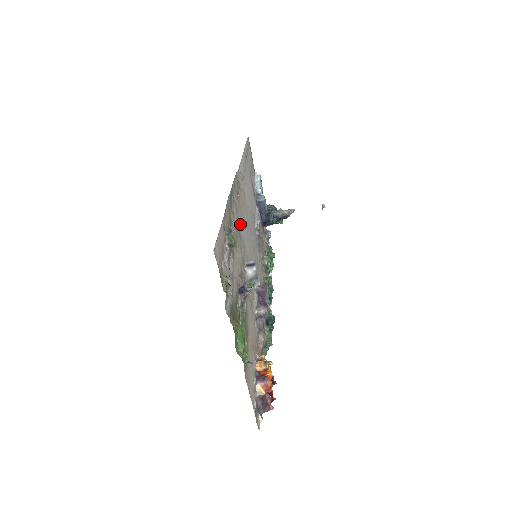
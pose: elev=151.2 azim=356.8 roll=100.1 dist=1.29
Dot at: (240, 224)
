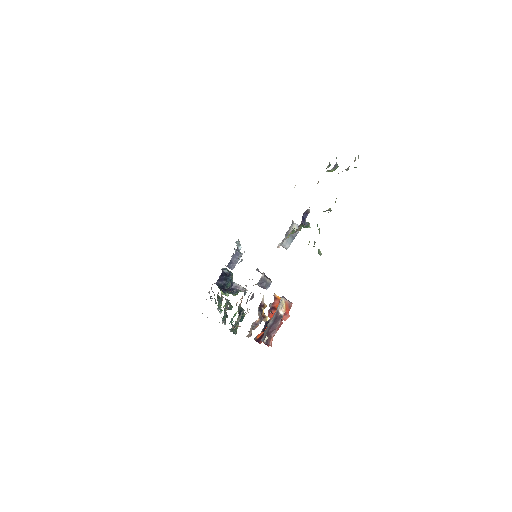
Dot at: occluded
